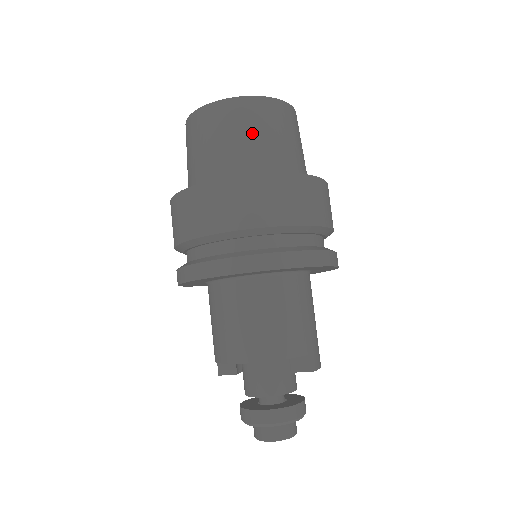
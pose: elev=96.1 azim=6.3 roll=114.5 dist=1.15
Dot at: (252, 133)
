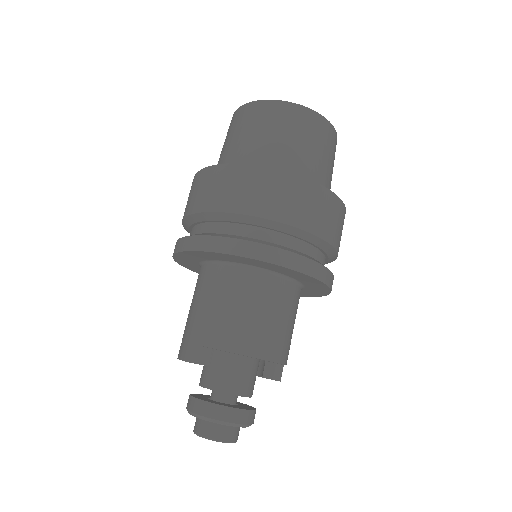
Dot at: (330, 160)
